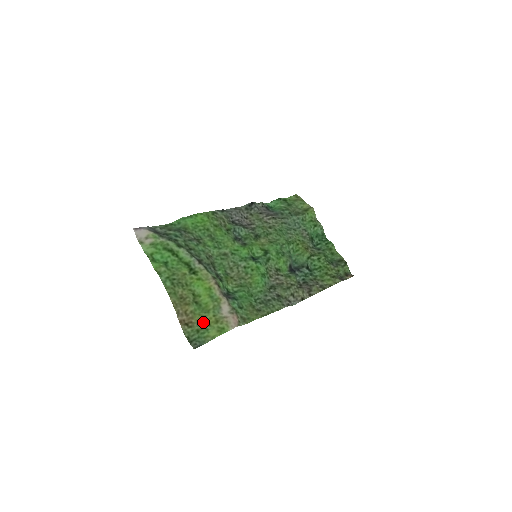
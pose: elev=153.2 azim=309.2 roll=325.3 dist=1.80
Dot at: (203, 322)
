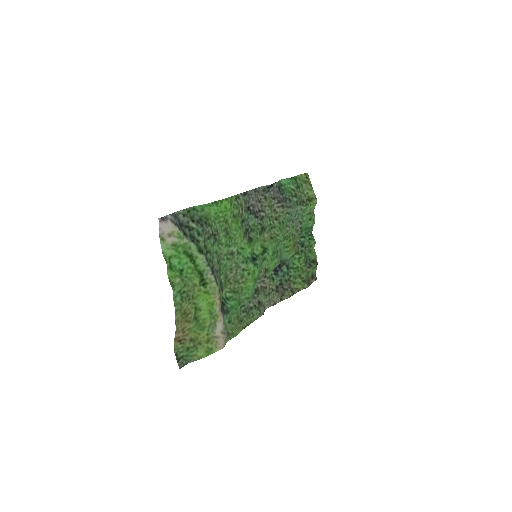
Dot at: (196, 340)
